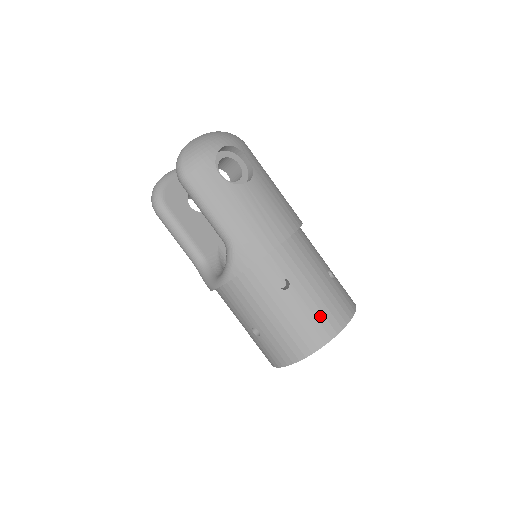
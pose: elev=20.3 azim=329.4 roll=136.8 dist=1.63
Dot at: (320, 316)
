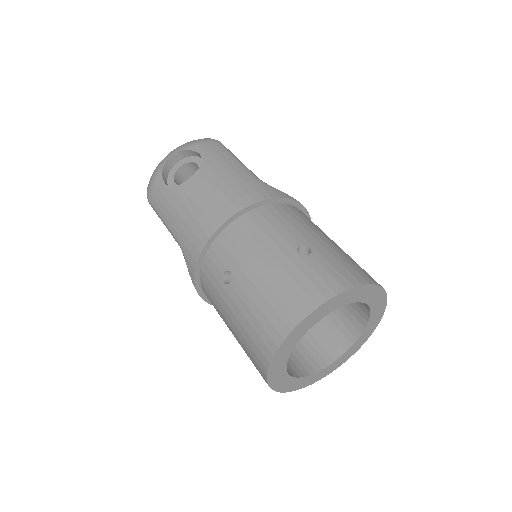
Dot at: (267, 309)
